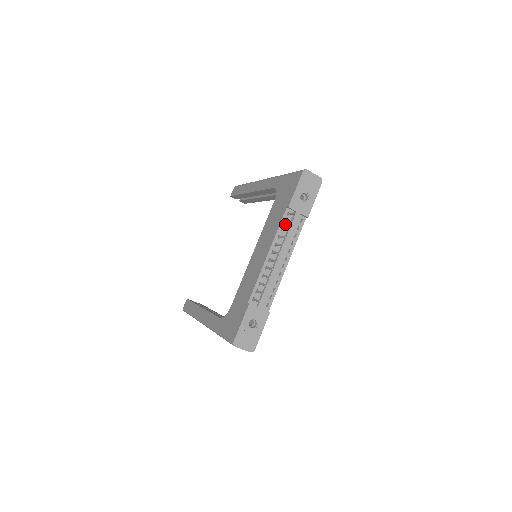
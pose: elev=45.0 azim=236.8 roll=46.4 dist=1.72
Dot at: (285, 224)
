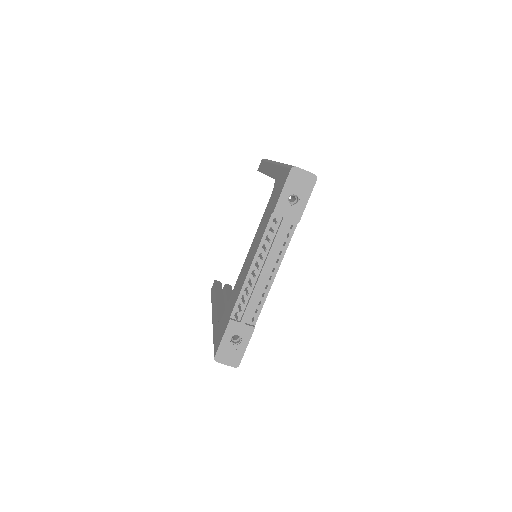
Dot at: (271, 232)
